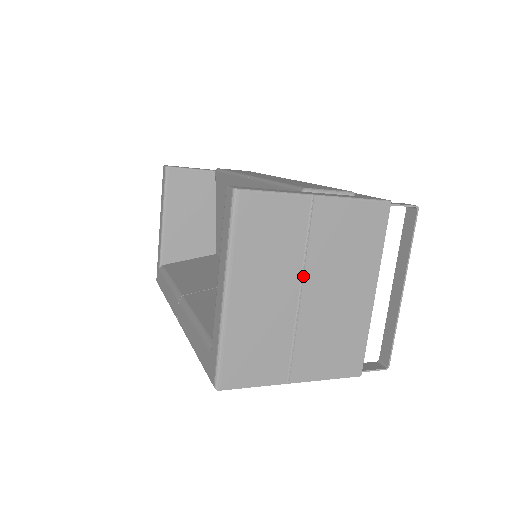
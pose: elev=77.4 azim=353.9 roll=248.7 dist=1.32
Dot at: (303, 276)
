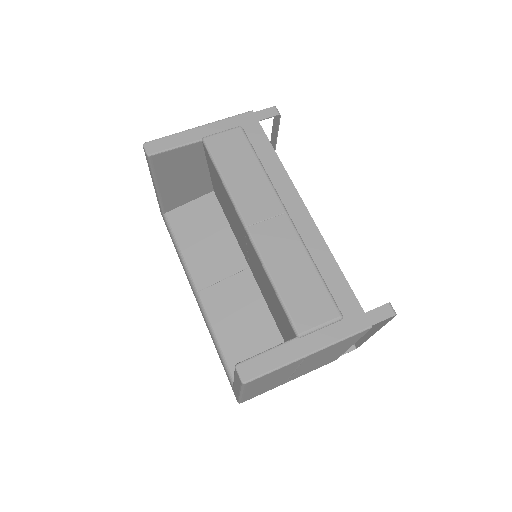
Dot at: (296, 369)
